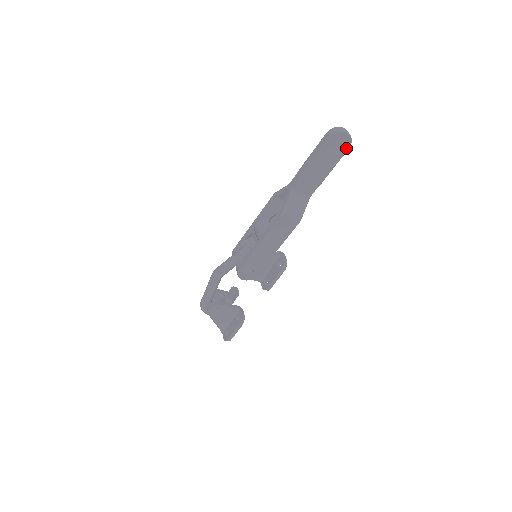
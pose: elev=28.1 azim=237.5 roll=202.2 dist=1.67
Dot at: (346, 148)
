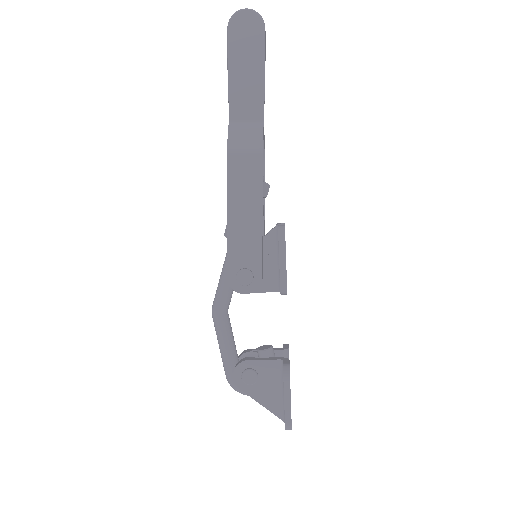
Dot at: (260, 28)
